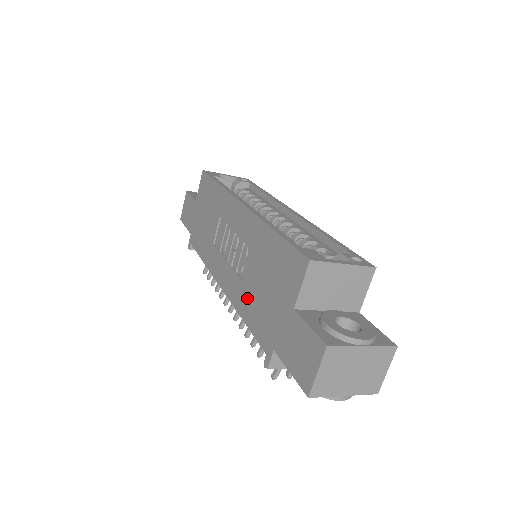
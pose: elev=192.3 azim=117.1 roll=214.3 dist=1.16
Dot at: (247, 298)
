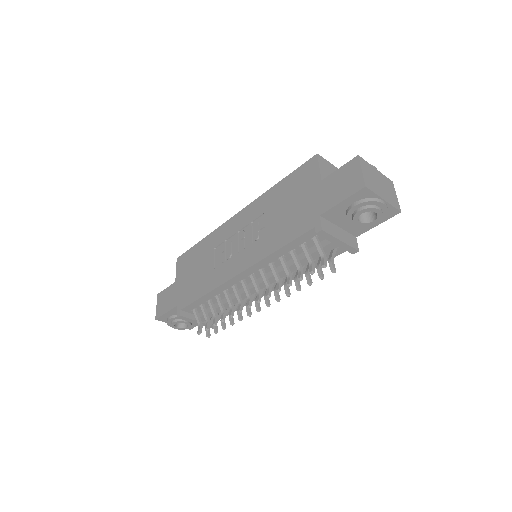
Dot at: (274, 235)
